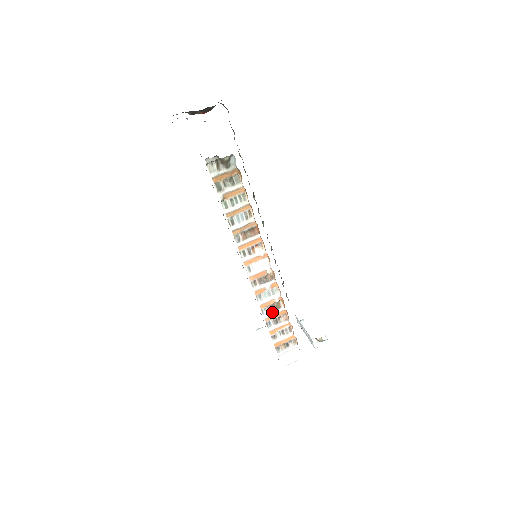
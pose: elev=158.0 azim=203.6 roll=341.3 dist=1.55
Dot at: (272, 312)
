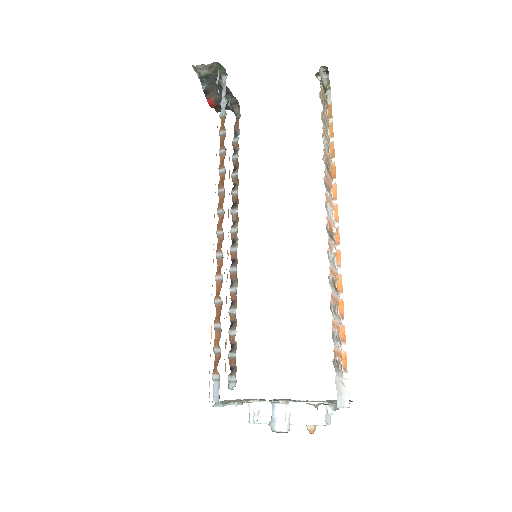
Dot at: (334, 290)
